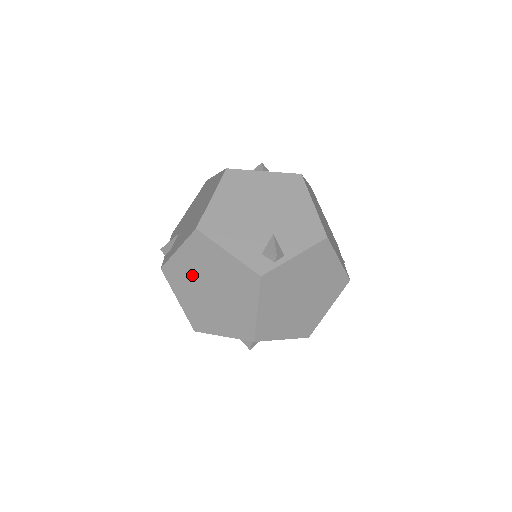
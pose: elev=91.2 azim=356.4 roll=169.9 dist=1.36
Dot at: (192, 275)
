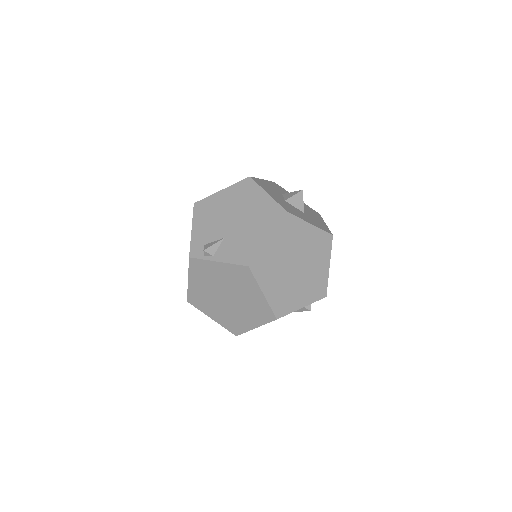
Dot at: occluded
